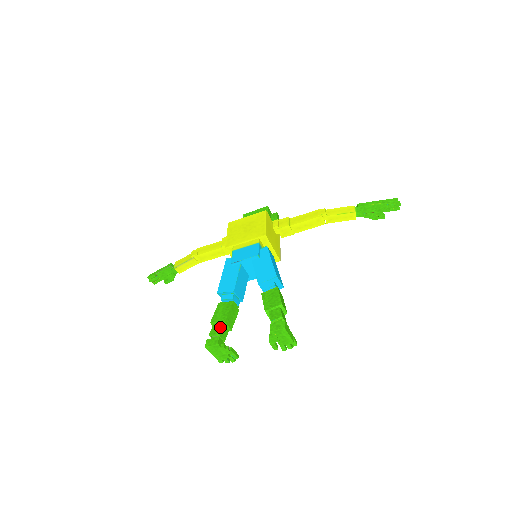
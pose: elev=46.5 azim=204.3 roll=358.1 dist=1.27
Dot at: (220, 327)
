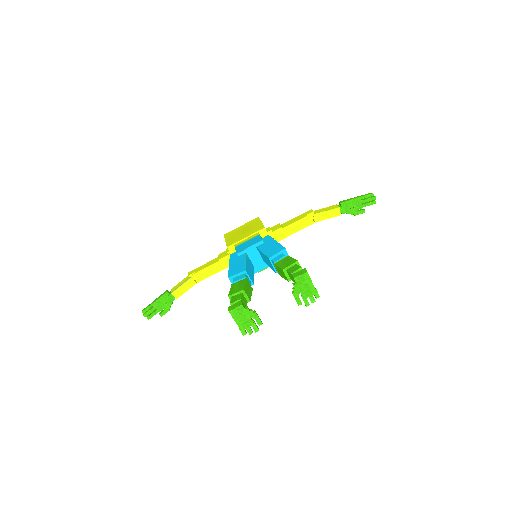
Dot at: (240, 295)
